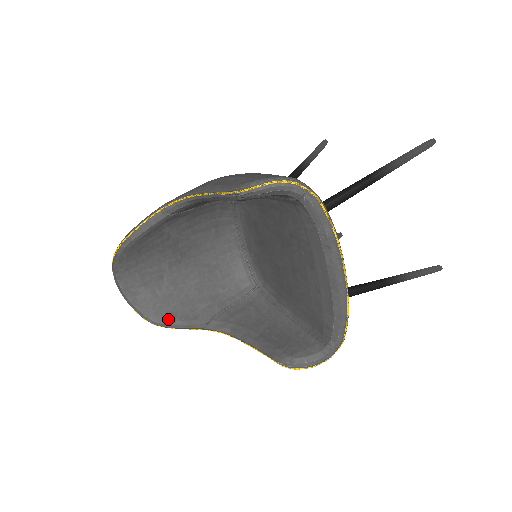
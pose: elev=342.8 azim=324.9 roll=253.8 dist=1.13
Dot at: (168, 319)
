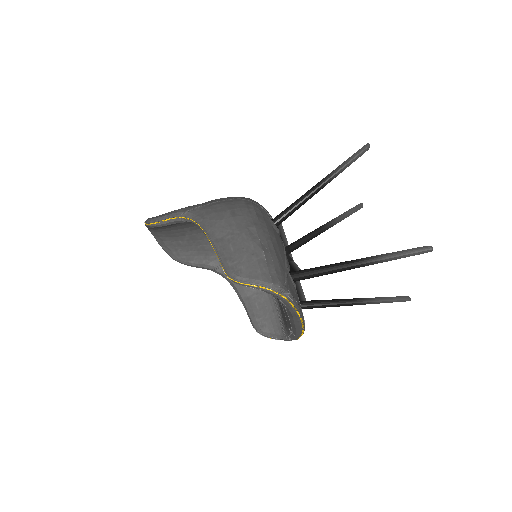
Dot at: (186, 260)
